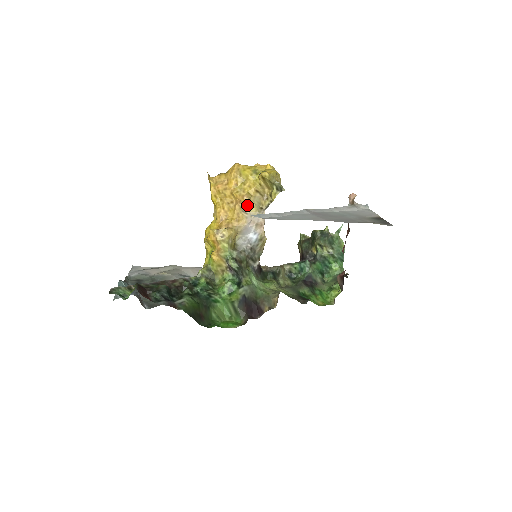
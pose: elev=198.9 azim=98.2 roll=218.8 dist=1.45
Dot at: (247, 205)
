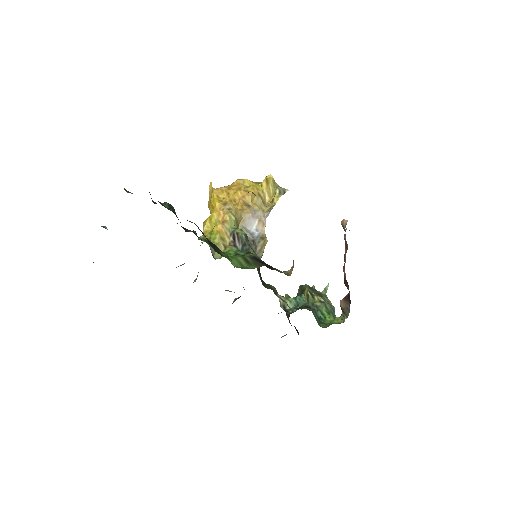
Dot at: (251, 202)
